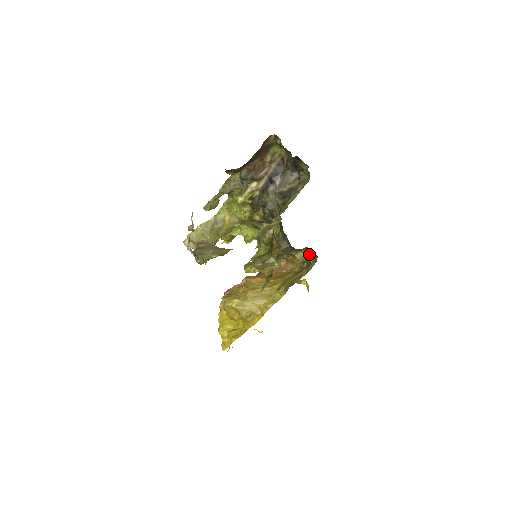
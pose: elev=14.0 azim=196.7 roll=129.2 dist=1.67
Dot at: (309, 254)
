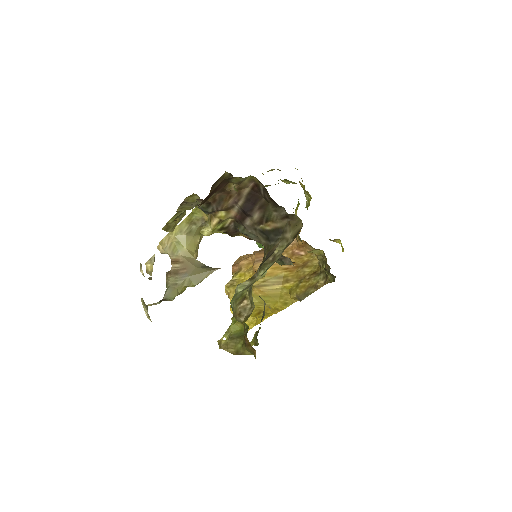
Dot at: (324, 269)
